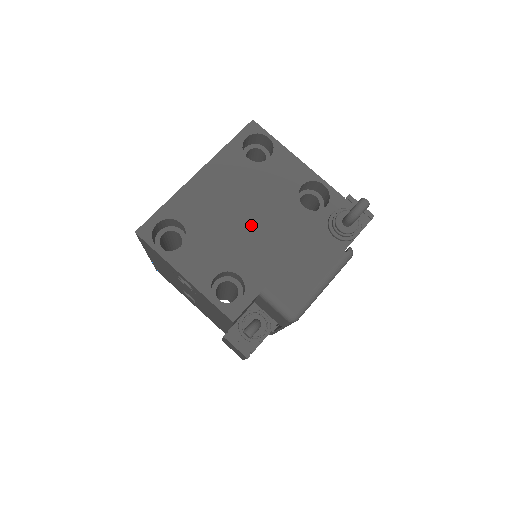
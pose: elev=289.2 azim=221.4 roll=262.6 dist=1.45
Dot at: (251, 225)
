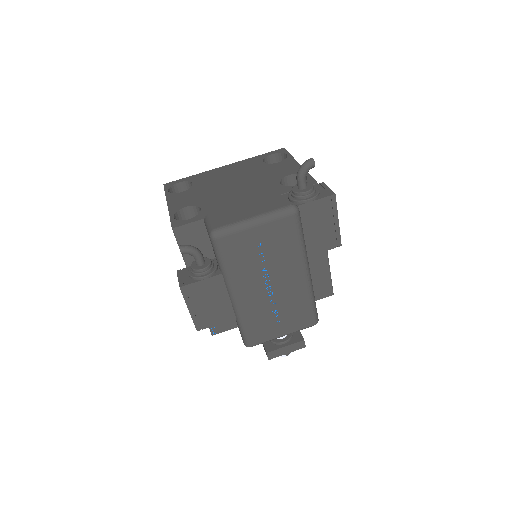
Dot at: (234, 188)
